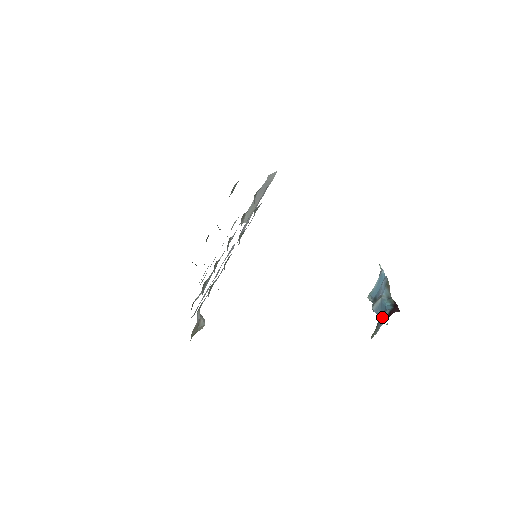
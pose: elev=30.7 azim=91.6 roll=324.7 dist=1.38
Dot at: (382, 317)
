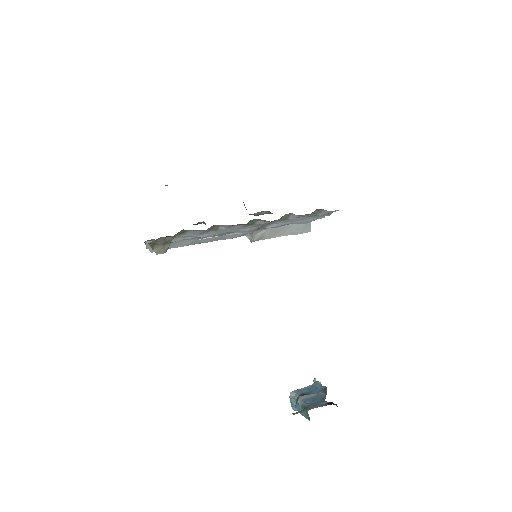
Dot at: (316, 404)
